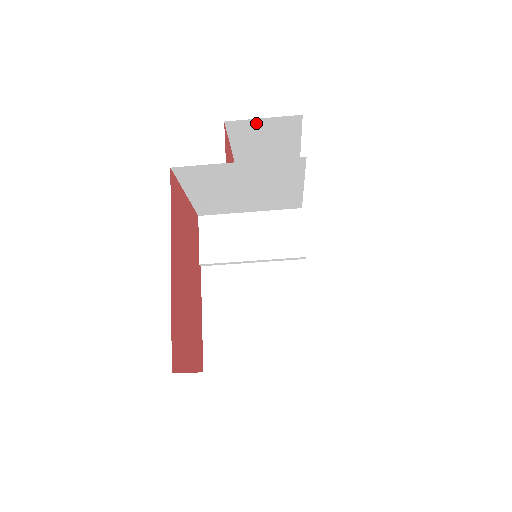
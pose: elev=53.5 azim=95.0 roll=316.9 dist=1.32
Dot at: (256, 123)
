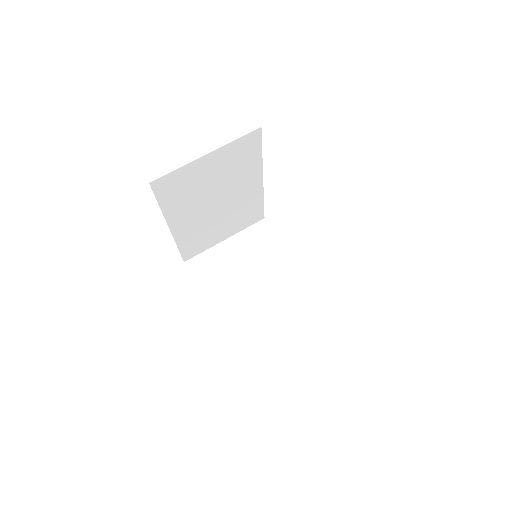
Dot at: occluded
